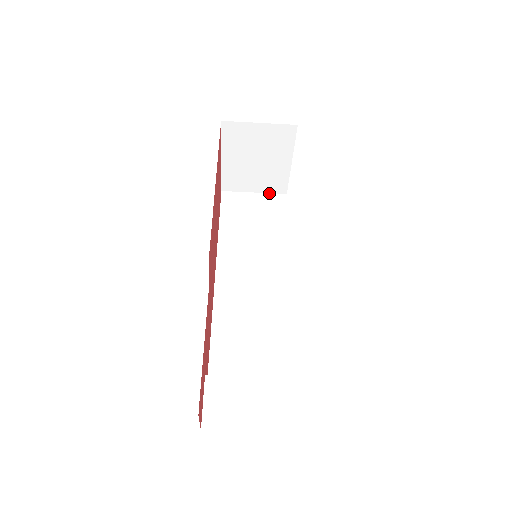
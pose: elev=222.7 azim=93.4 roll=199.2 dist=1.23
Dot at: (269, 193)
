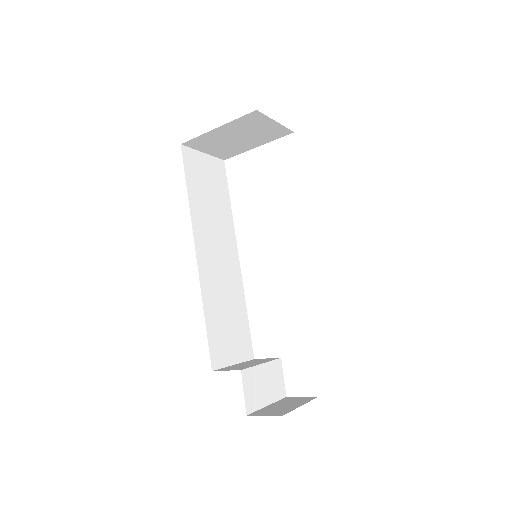
Dot at: (214, 156)
